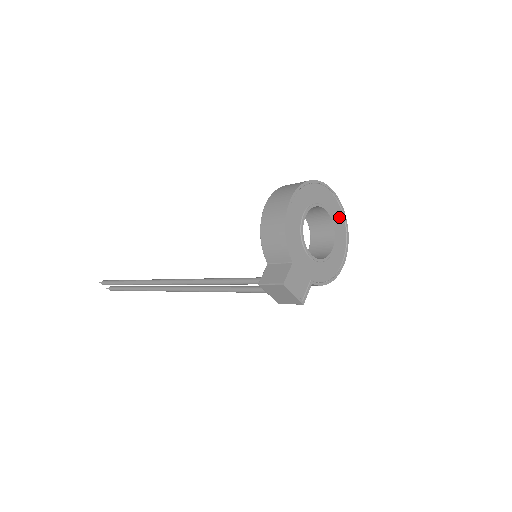
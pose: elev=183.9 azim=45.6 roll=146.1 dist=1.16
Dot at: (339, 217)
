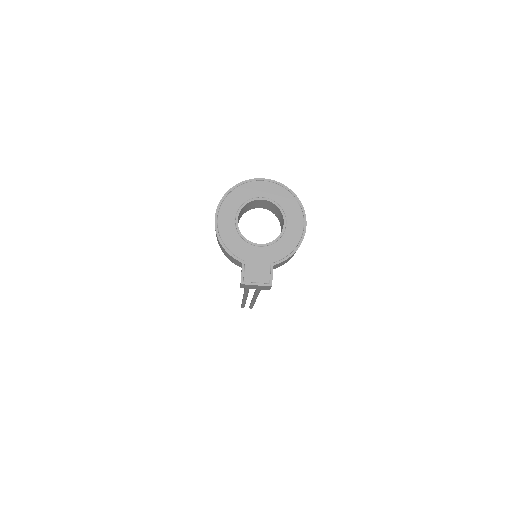
Dot at: (279, 193)
